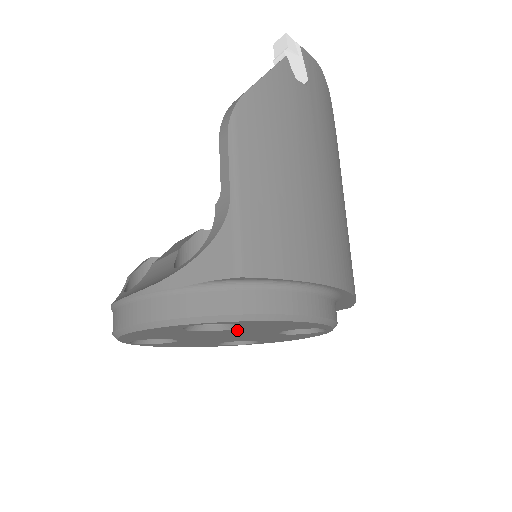
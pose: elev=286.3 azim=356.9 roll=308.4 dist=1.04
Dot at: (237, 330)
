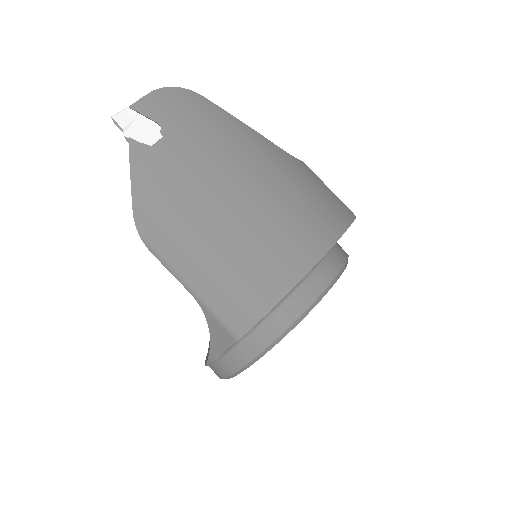
Dot at: occluded
